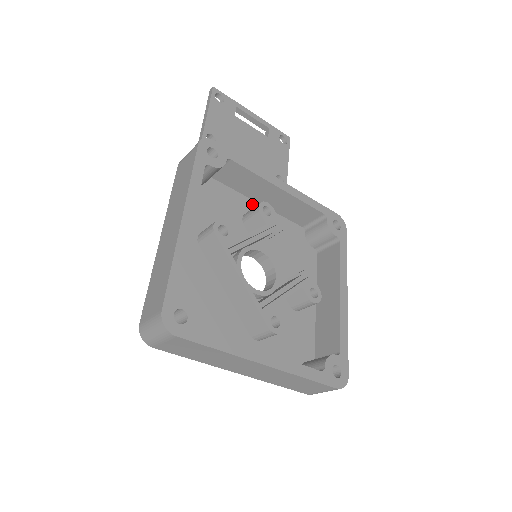
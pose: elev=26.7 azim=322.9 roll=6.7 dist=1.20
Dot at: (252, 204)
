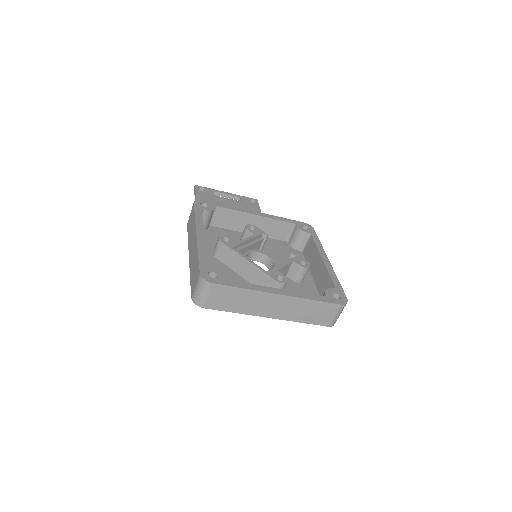
Dot at: occluded
